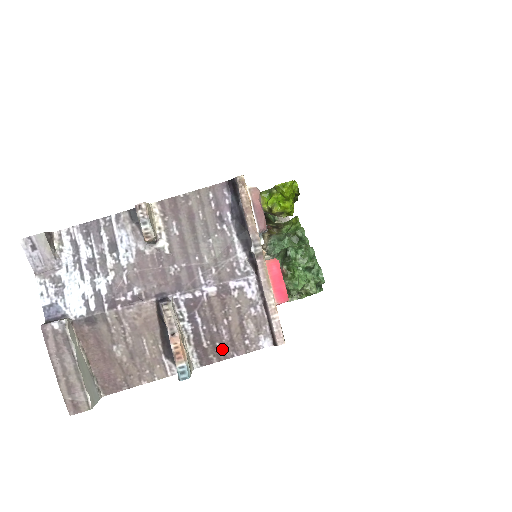
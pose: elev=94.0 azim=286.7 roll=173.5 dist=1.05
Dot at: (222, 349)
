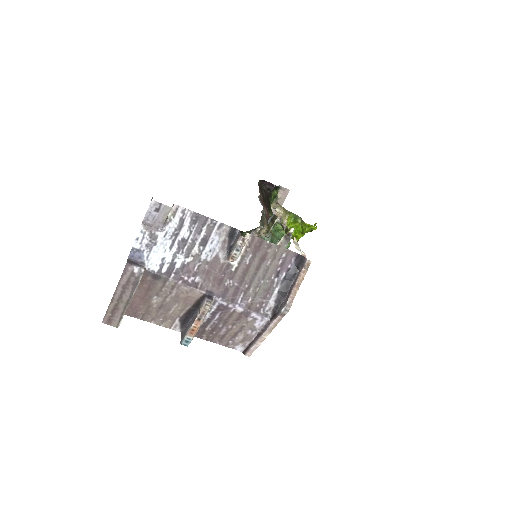
Dot at: (214, 336)
